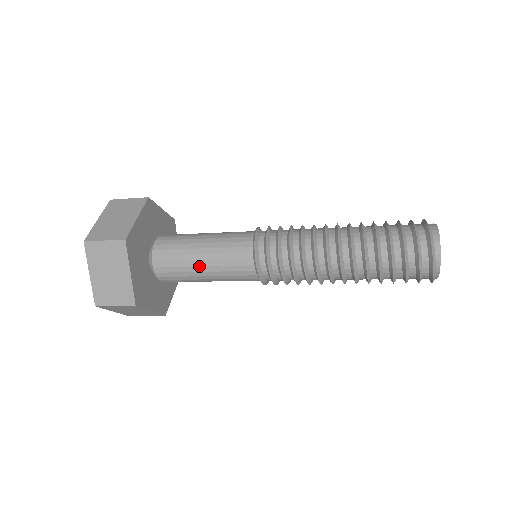
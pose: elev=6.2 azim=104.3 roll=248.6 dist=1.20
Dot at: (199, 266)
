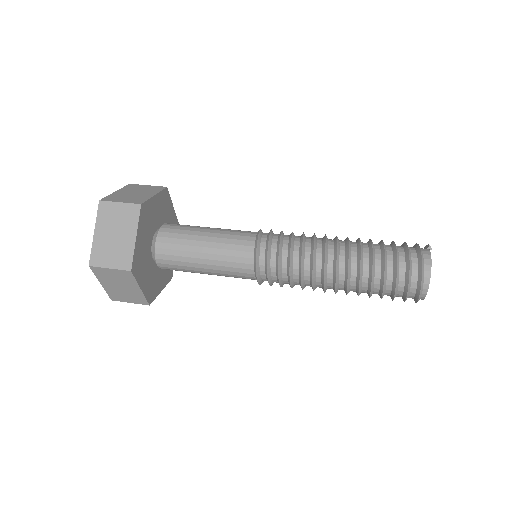
Dot at: (203, 271)
